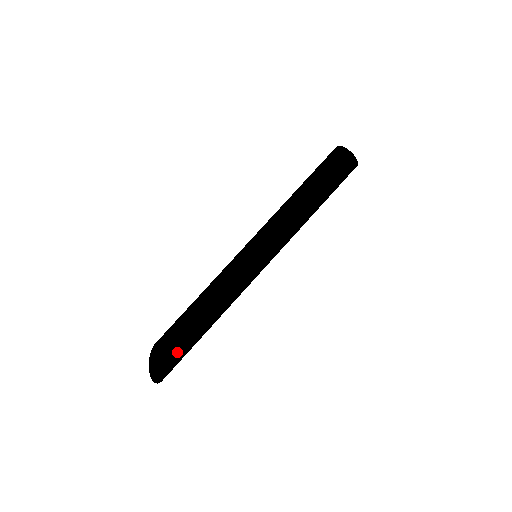
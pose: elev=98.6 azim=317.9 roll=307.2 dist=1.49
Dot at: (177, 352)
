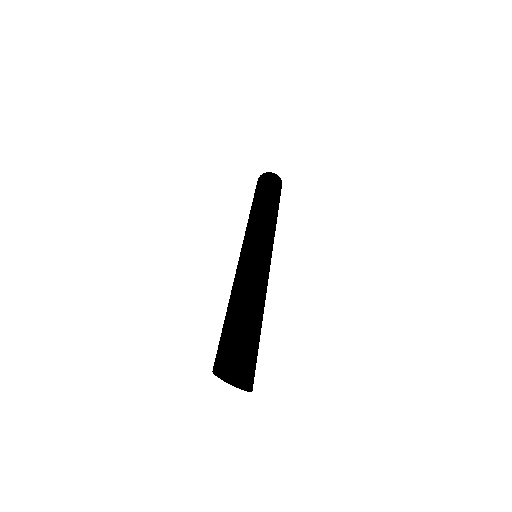
Dot at: (238, 344)
